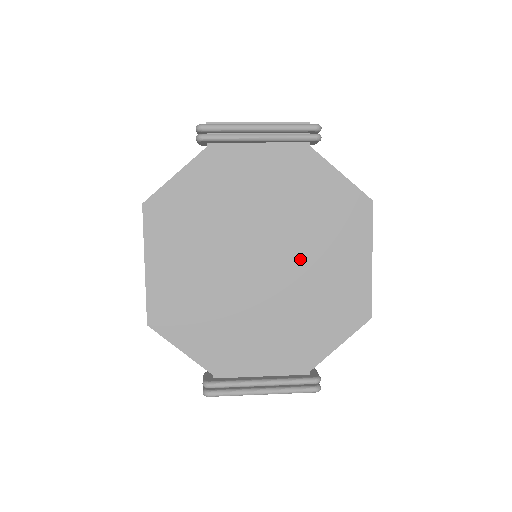
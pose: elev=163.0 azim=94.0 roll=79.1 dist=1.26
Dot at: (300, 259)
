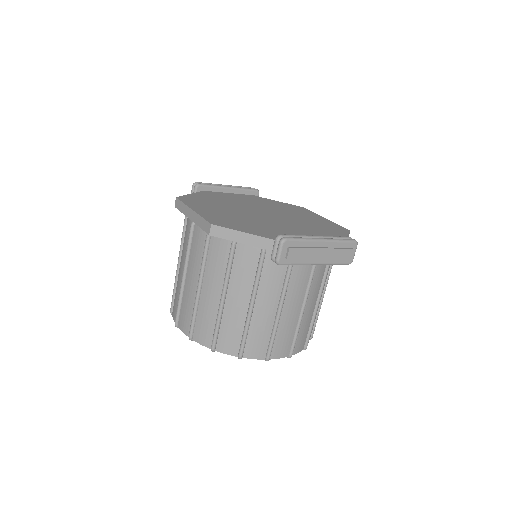
Dot at: (286, 215)
